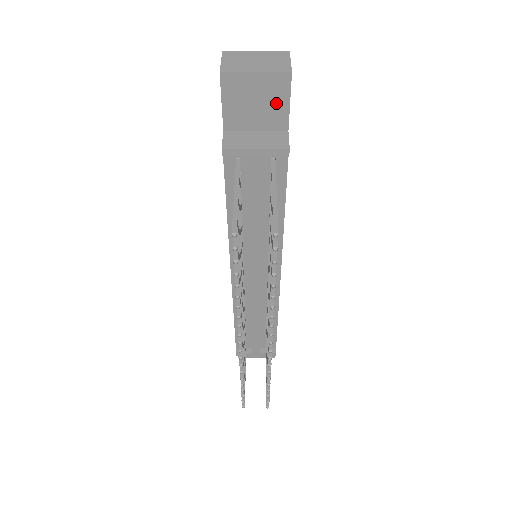
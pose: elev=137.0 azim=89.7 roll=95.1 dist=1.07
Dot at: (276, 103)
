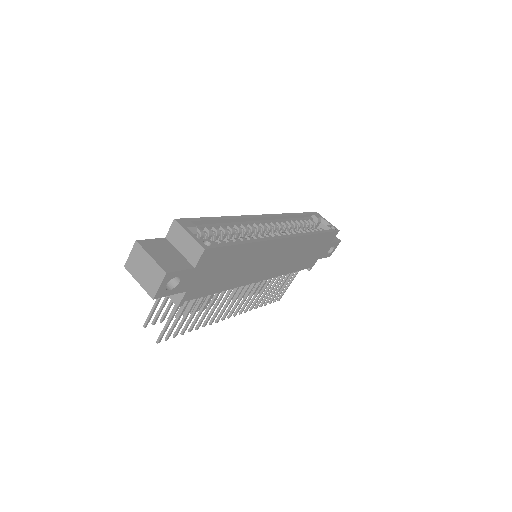
Dot at: occluded
